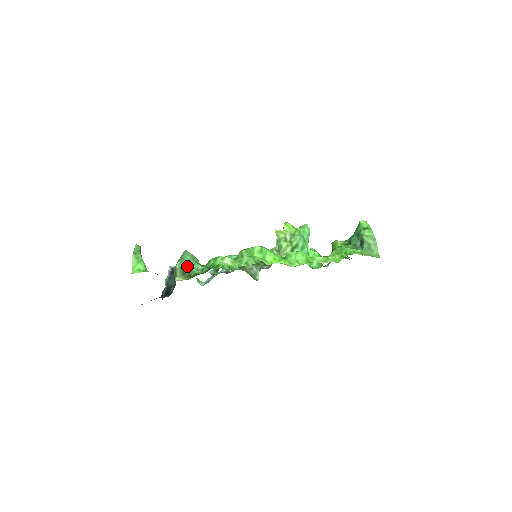
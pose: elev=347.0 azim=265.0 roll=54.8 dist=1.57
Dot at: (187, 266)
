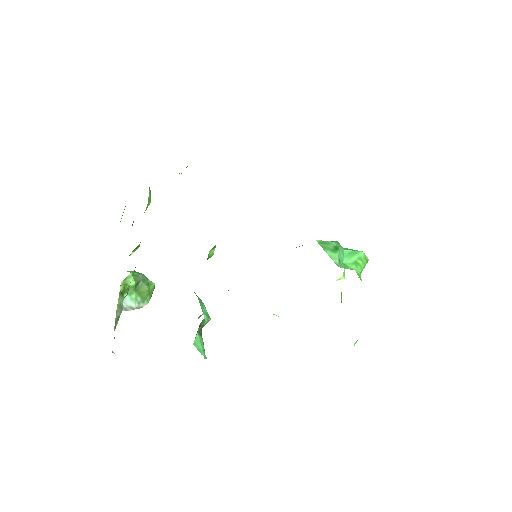
Dot at: occluded
